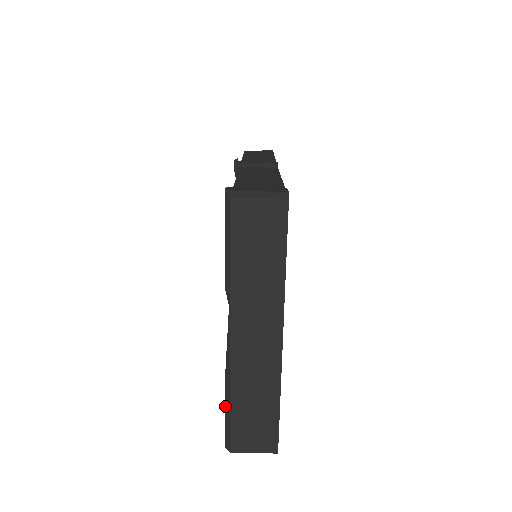
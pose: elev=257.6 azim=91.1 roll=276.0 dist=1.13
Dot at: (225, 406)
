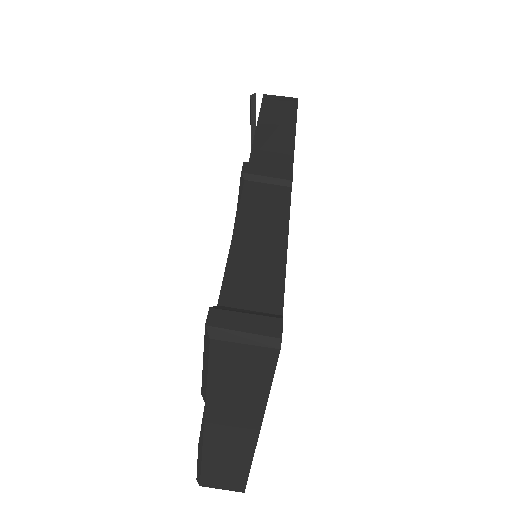
Dot at: (197, 460)
